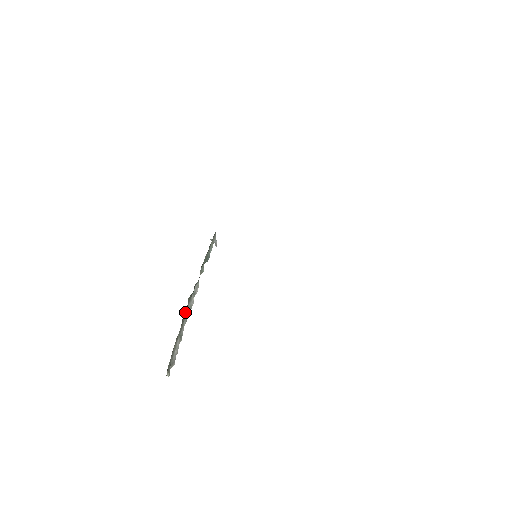
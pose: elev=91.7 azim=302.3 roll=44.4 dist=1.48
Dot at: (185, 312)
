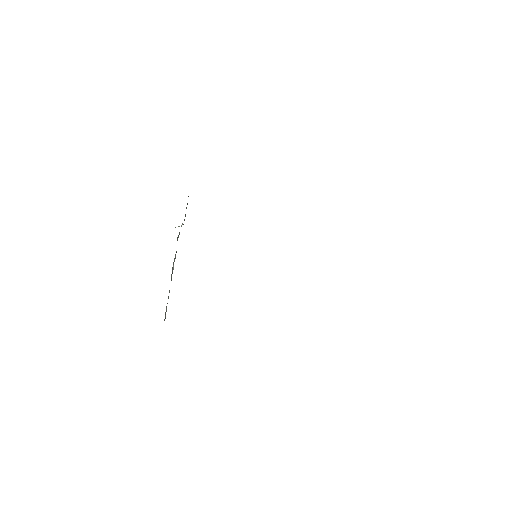
Dot at: occluded
